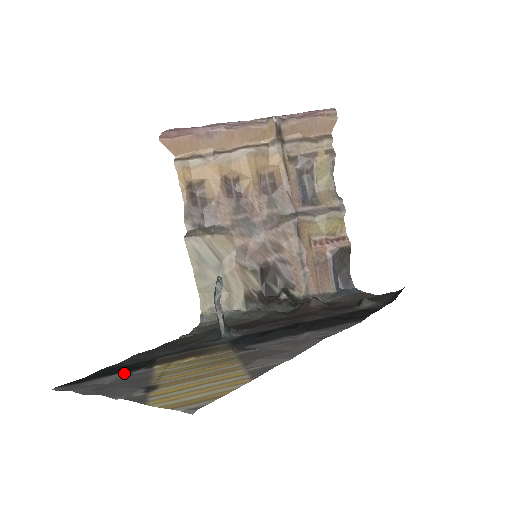
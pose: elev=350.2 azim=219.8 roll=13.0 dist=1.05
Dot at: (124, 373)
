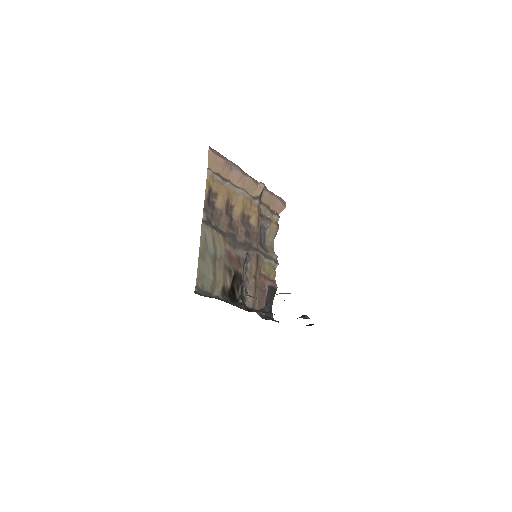
Dot at: occluded
